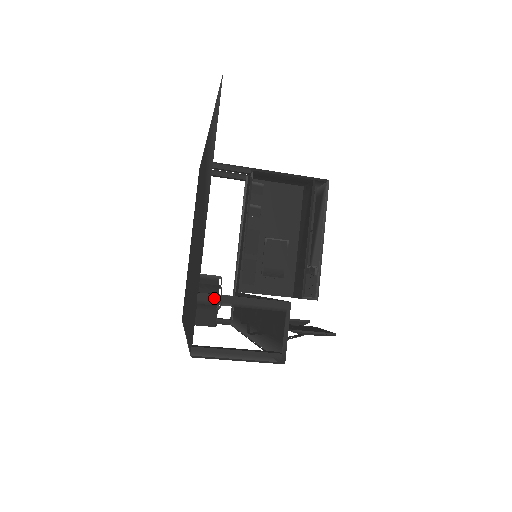
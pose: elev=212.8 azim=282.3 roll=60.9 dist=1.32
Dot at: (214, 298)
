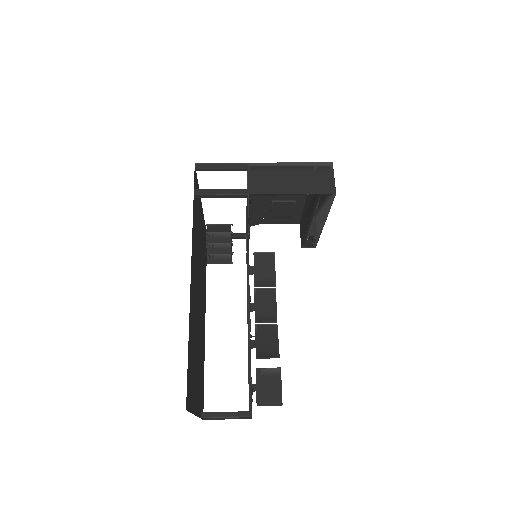
Dot at: occluded
